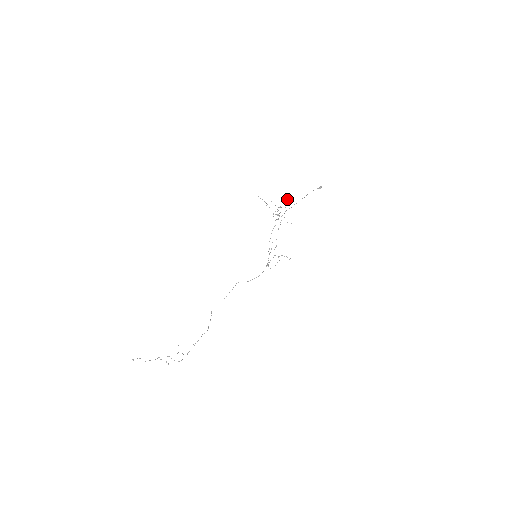
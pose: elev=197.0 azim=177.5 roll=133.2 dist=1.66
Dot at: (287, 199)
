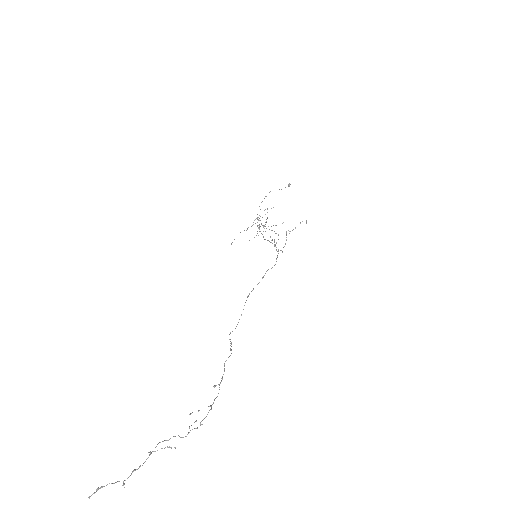
Dot at: occluded
